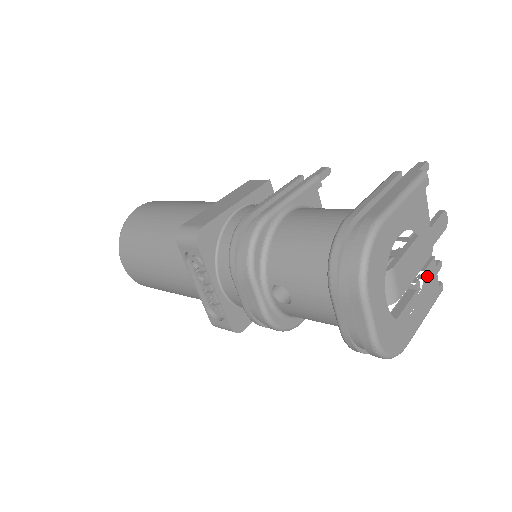
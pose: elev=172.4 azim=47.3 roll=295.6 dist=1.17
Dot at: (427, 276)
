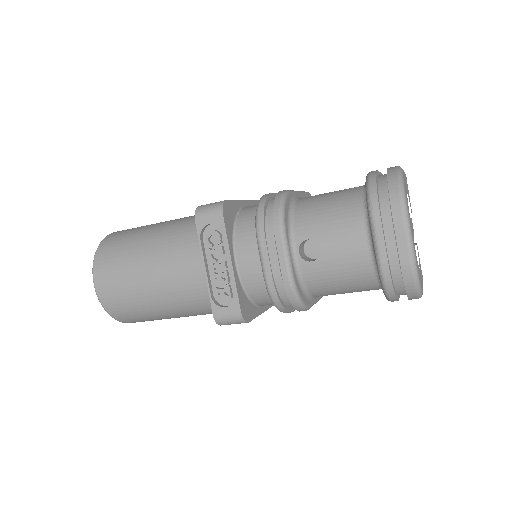
Dot at: occluded
